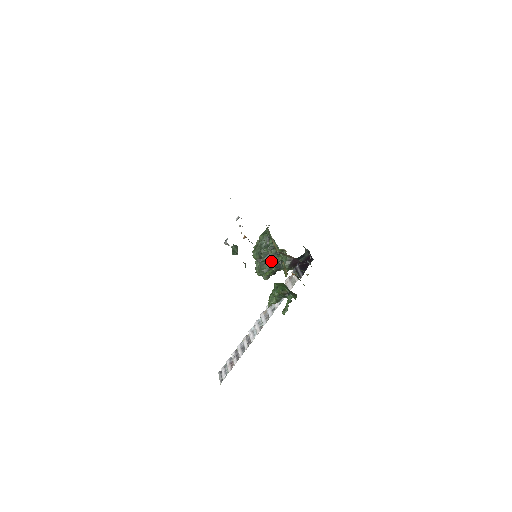
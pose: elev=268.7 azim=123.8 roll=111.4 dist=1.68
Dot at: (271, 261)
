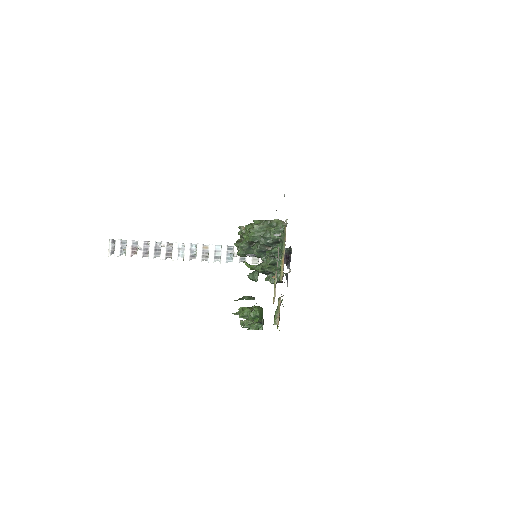
Dot at: (261, 256)
